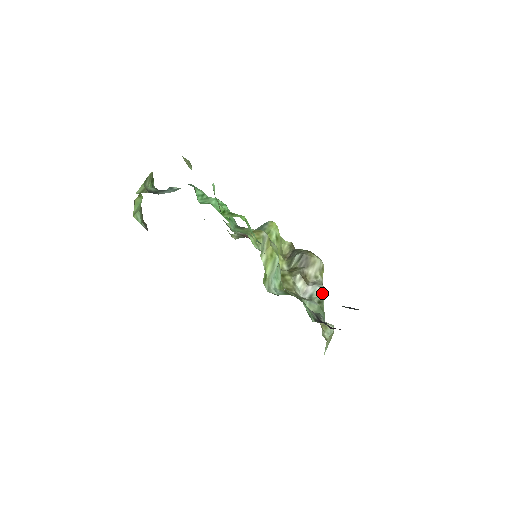
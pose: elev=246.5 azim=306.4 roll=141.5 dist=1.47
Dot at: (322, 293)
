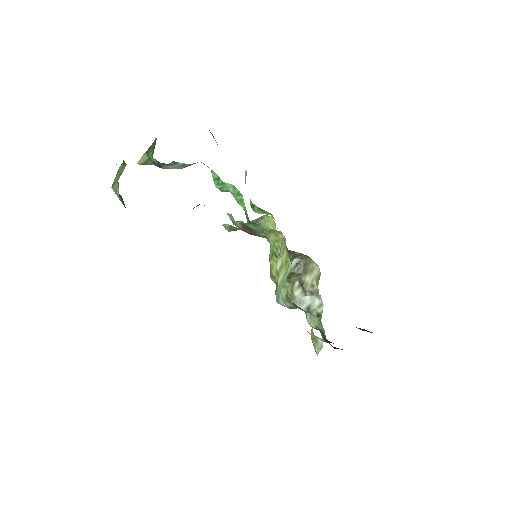
Dot at: (321, 305)
